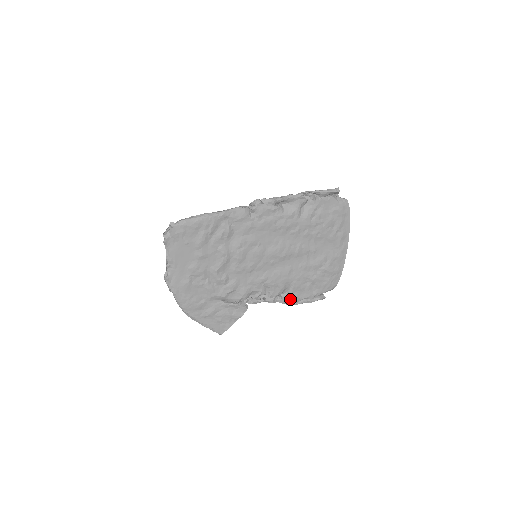
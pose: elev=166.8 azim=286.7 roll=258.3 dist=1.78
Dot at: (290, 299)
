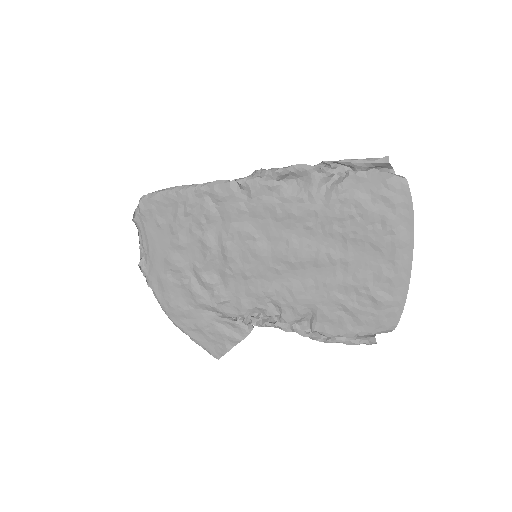
Dot at: (316, 332)
